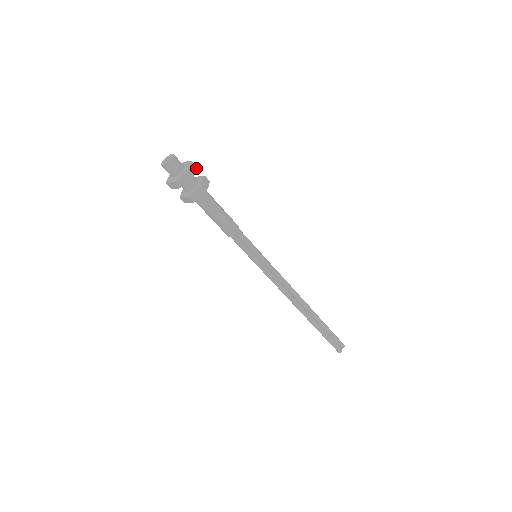
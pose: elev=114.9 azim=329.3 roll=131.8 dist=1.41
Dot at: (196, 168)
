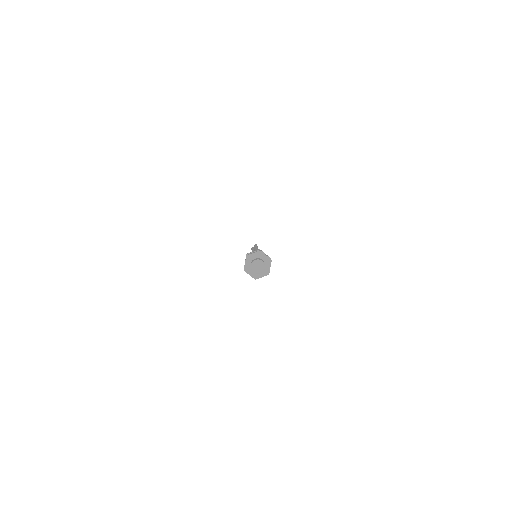
Dot at: occluded
